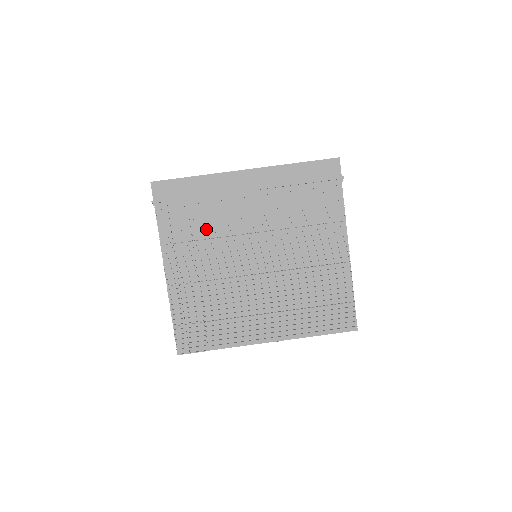
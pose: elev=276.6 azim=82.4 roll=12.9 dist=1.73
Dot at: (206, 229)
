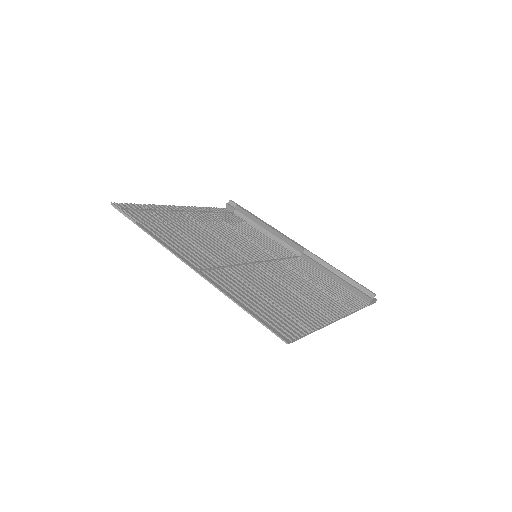
Dot at: (240, 230)
